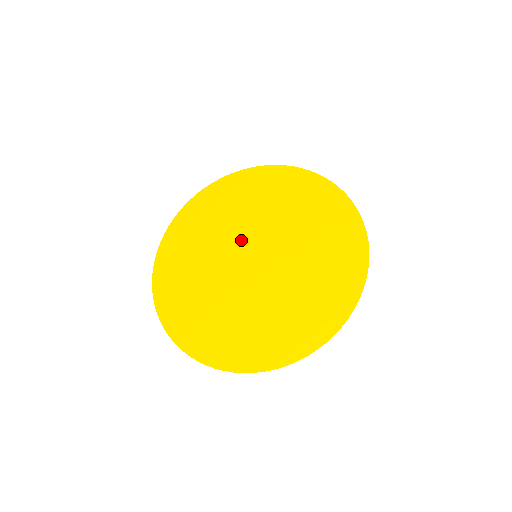
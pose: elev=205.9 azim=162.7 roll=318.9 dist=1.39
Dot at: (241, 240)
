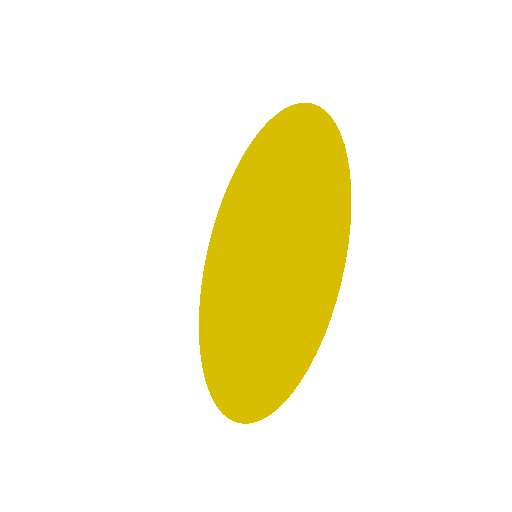
Dot at: (256, 224)
